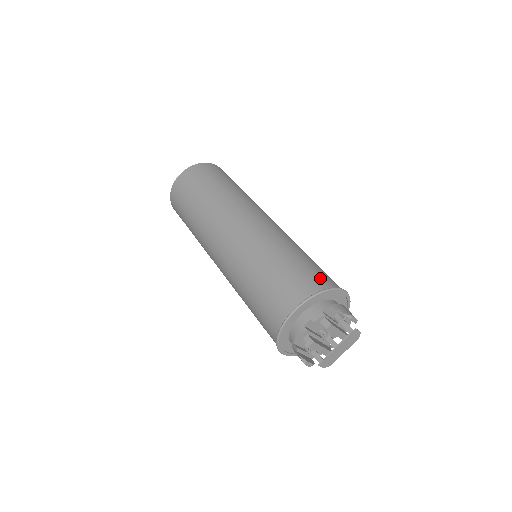
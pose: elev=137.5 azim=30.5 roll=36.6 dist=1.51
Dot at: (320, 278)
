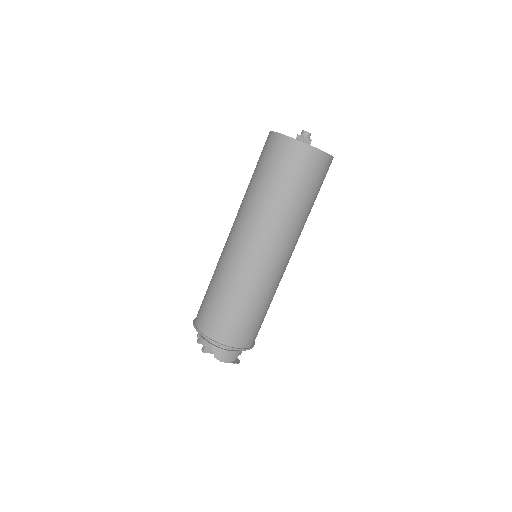
Dot at: (223, 331)
